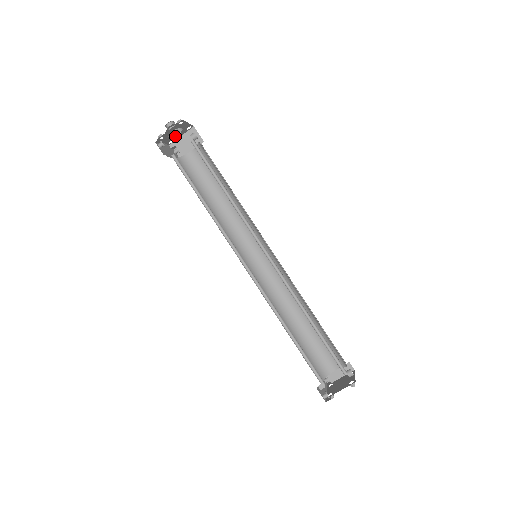
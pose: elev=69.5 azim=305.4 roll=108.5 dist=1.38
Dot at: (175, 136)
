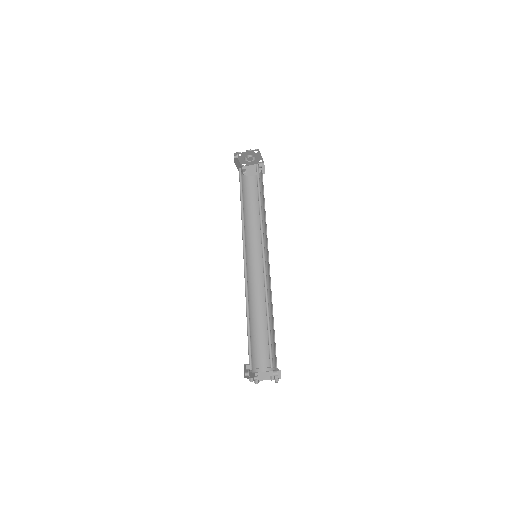
Dot at: (249, 161)
